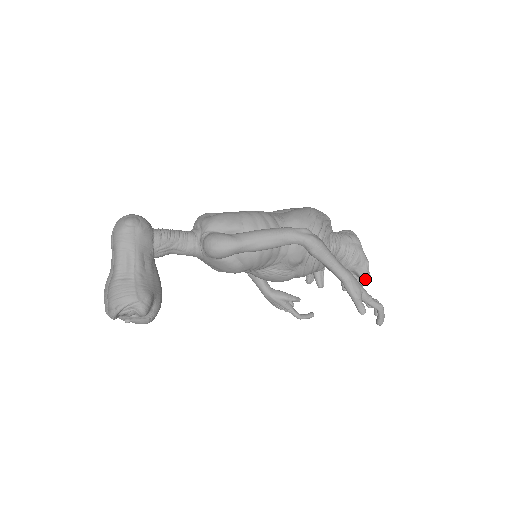
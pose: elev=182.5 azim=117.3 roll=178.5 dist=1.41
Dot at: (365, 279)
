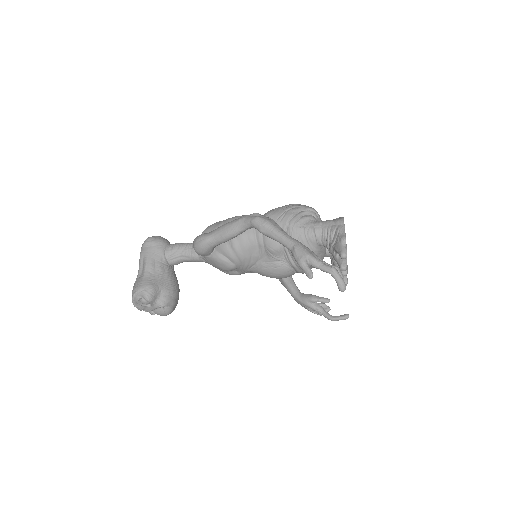
Dot at: (340, 254)
